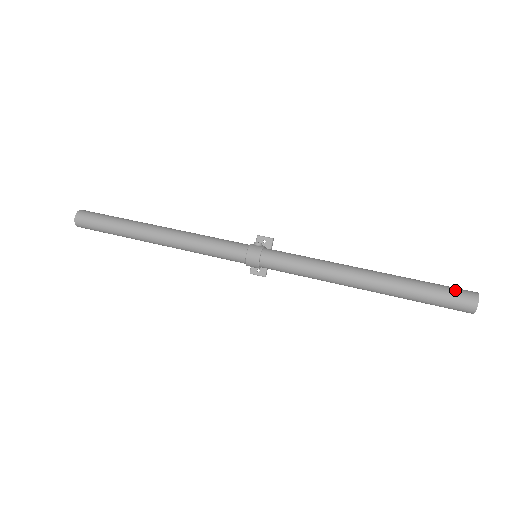
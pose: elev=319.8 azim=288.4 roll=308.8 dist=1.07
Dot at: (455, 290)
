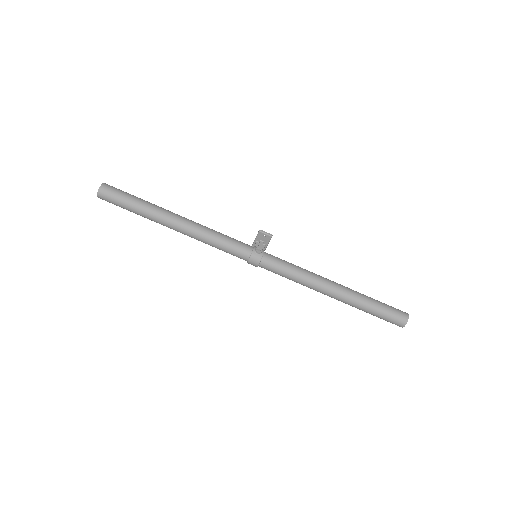
Dot at: (394, 315)
